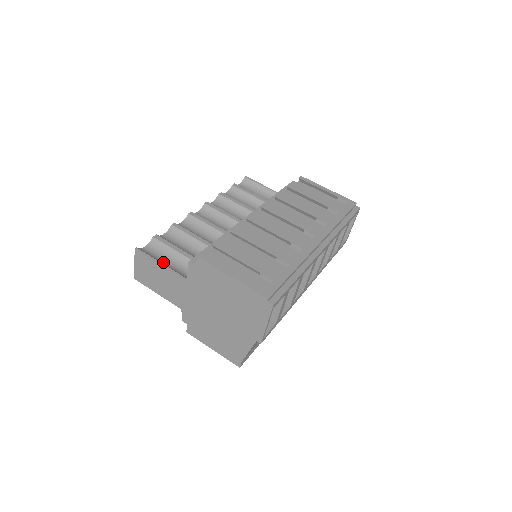
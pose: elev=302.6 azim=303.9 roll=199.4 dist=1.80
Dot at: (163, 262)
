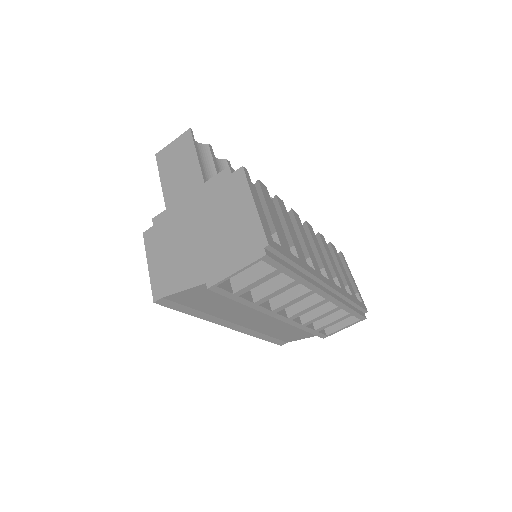
Dot at: occluded
